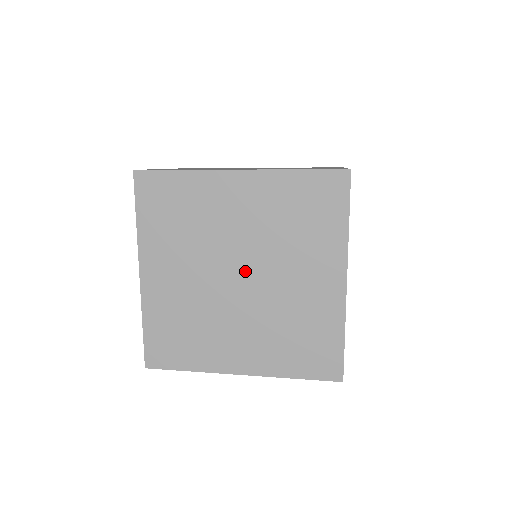
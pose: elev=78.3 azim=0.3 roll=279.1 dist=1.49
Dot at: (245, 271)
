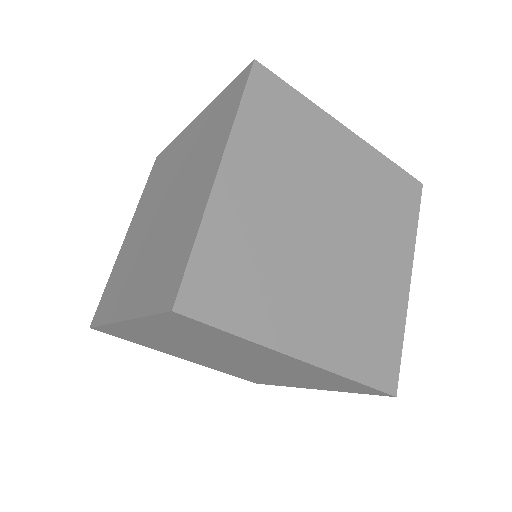
Dot at: (226, 357)
